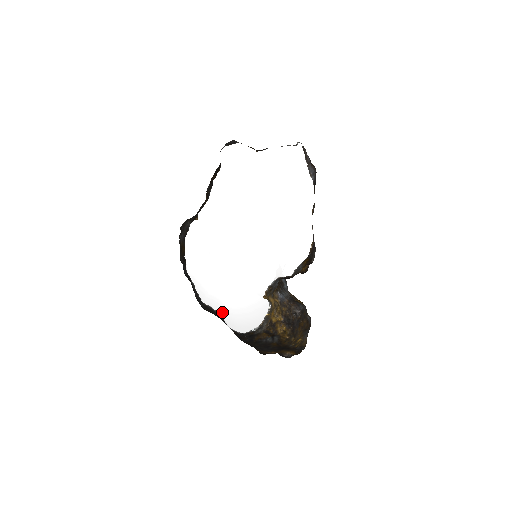
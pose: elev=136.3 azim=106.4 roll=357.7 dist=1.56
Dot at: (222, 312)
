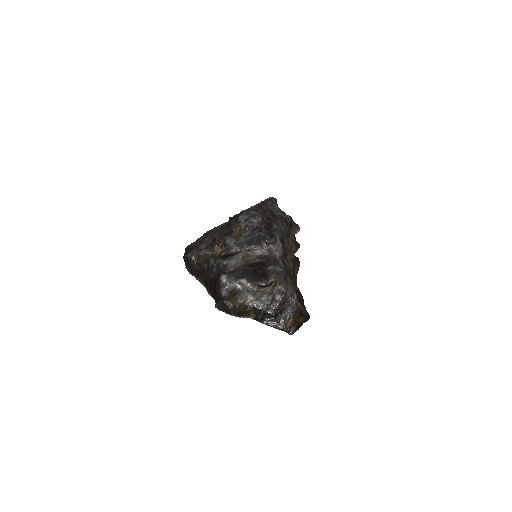
Dot at: occluded
